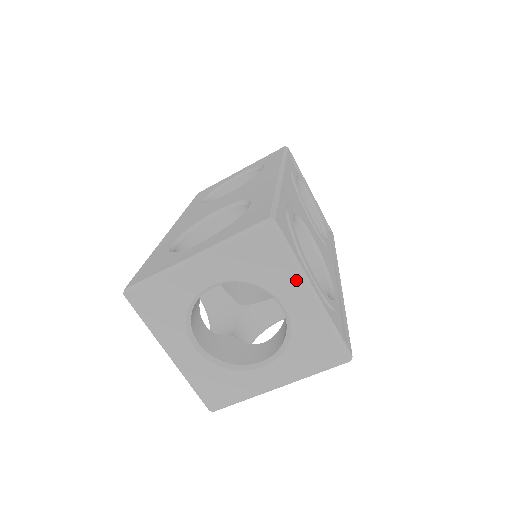
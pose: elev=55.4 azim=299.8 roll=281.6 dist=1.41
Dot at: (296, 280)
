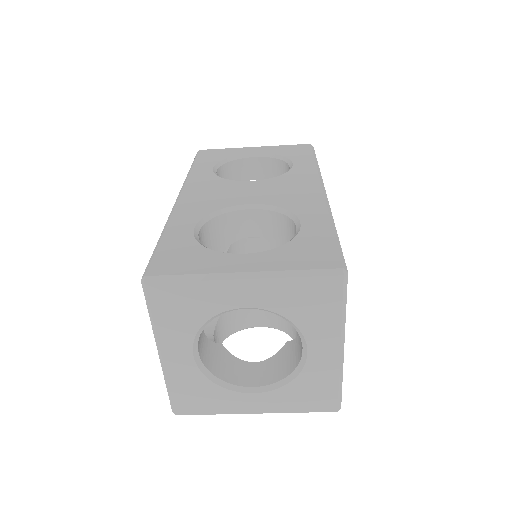
Dot at: (334, 332)
